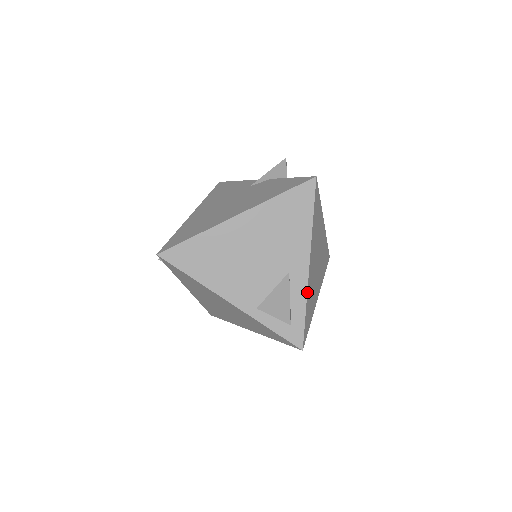
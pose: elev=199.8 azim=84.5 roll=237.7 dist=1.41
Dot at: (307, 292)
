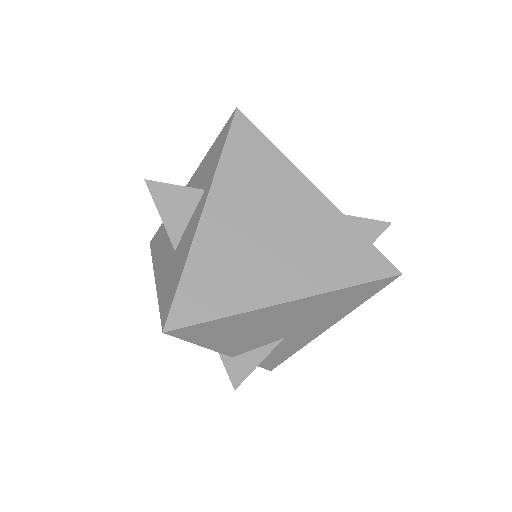
Dot at: occluded
